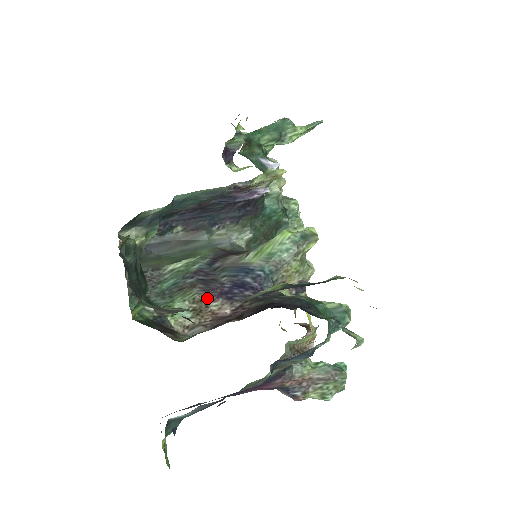
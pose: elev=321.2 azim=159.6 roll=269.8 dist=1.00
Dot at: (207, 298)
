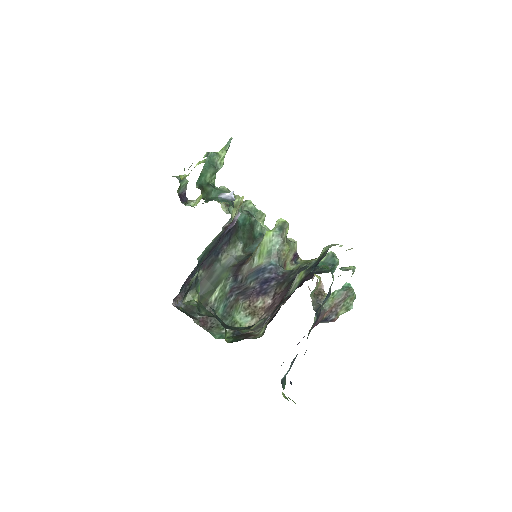
Dot at: (252, 302)
